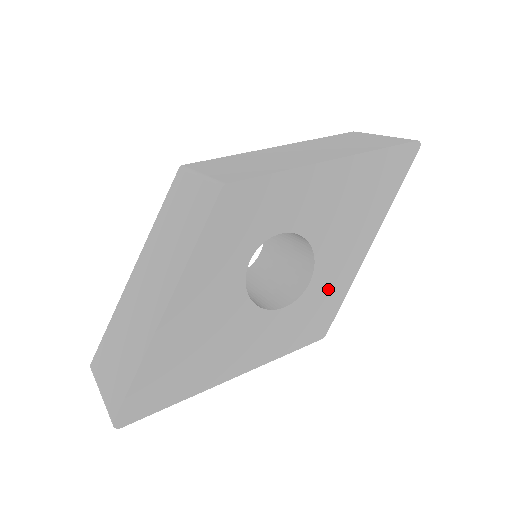
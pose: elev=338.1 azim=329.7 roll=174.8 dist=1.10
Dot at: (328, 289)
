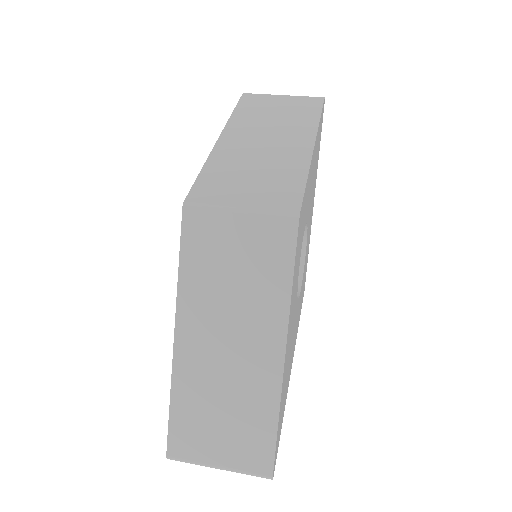
Dot at: (307, 252)
